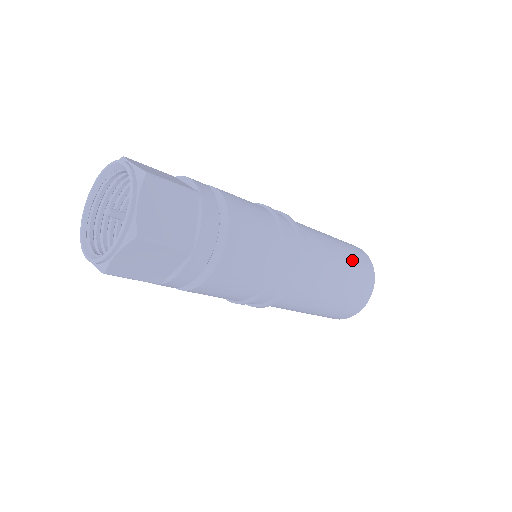
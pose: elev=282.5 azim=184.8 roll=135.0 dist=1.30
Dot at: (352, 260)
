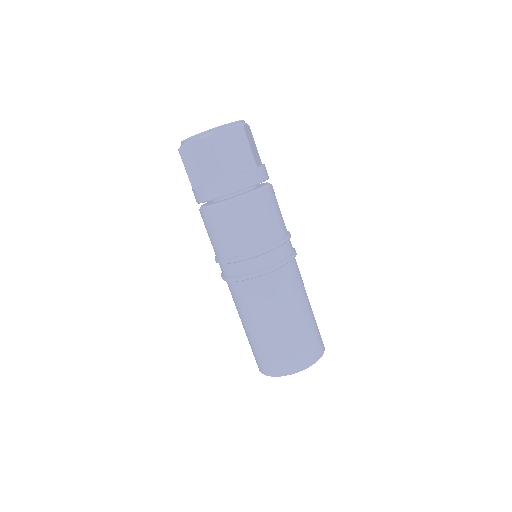
Dot at: (305, 332)
